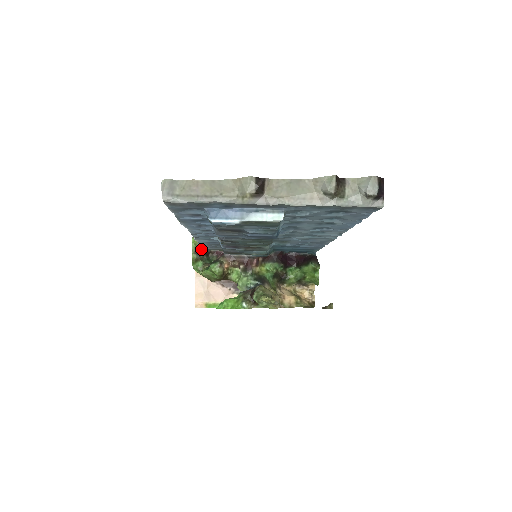
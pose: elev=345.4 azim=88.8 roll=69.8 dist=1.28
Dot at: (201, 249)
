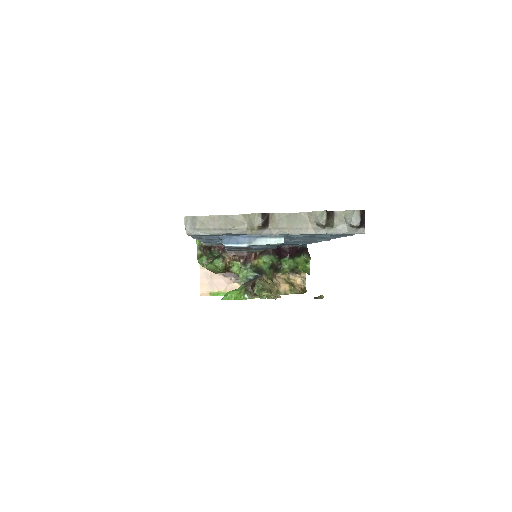
Dot at: (204, 245)
